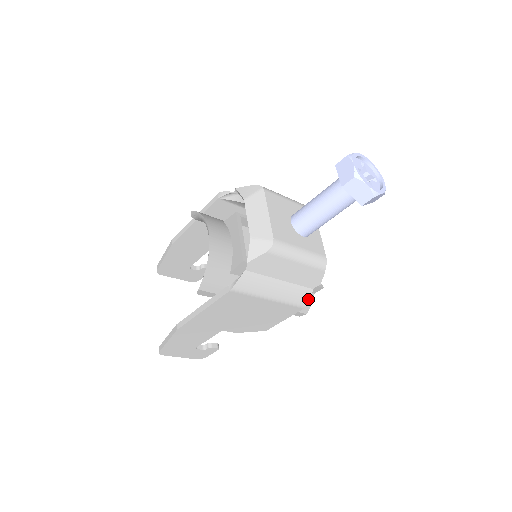
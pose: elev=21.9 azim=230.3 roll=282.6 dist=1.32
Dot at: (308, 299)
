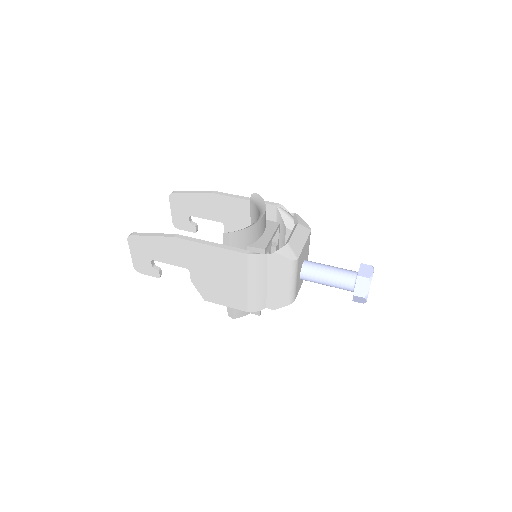
Dot at: (257, 310)
